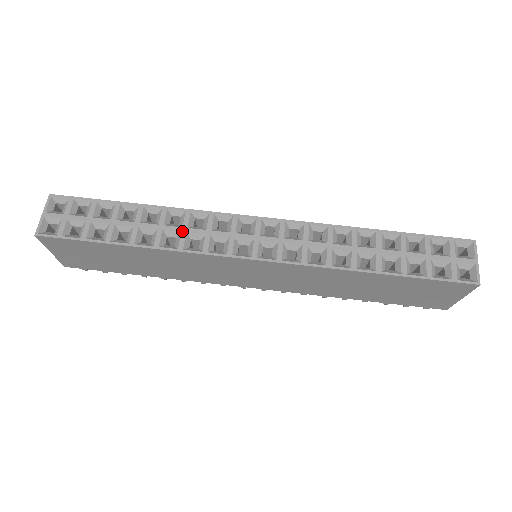
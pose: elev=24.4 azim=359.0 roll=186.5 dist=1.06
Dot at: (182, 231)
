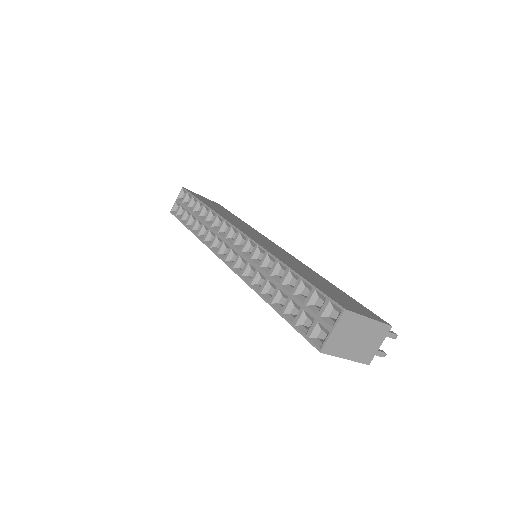
Dot at: (209, 228)
